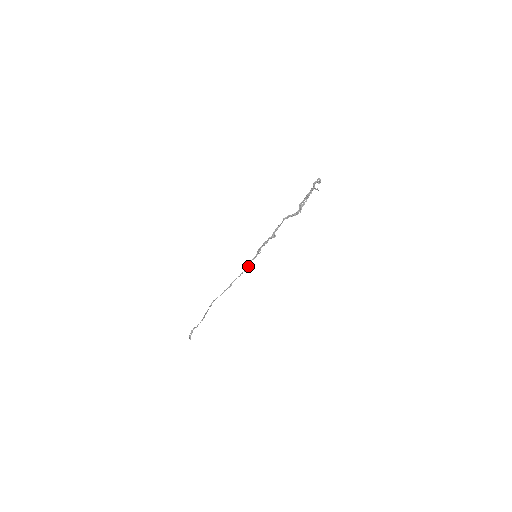
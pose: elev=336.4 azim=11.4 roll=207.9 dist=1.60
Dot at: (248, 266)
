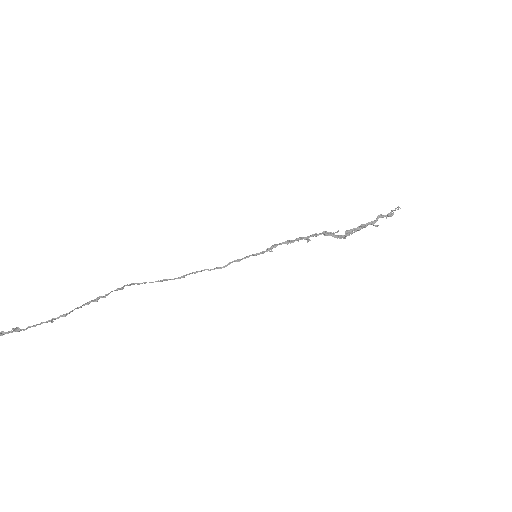
Dot at: (238, 261)
